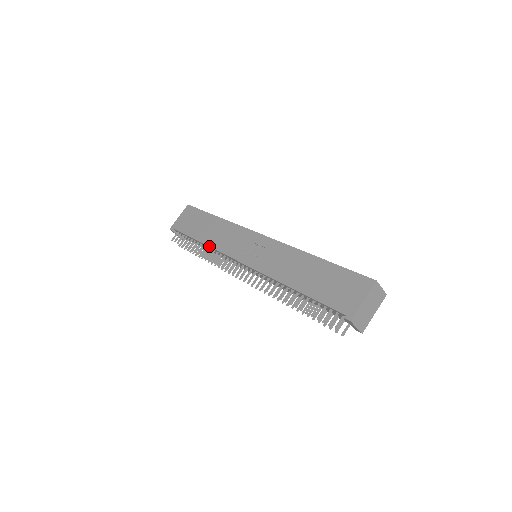
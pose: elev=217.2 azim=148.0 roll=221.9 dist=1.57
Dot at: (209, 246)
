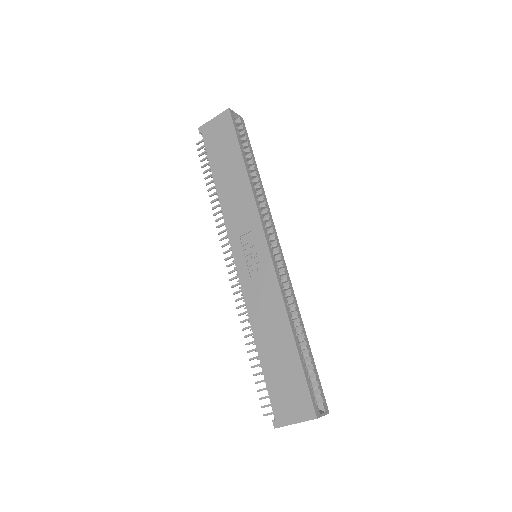
Dot at: (220, 203)
